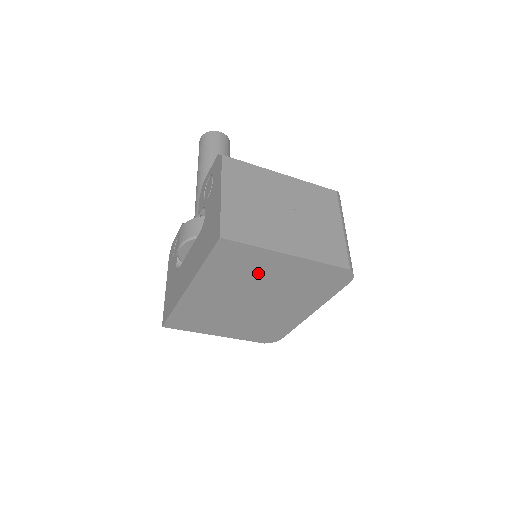
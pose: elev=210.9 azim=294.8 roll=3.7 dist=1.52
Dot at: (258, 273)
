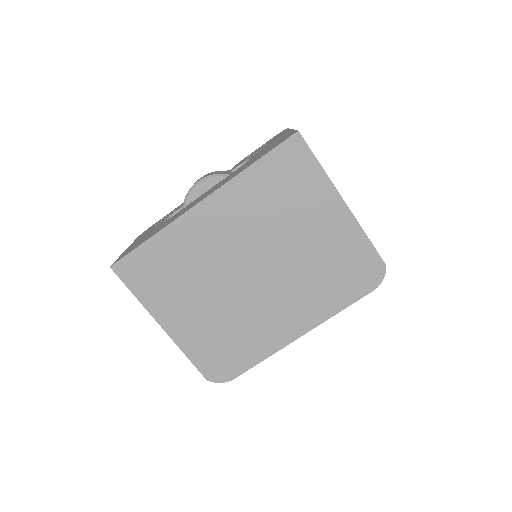
Dot at: (295, 216)
